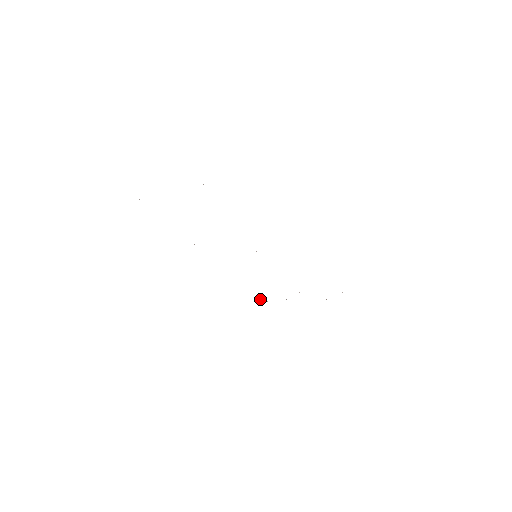
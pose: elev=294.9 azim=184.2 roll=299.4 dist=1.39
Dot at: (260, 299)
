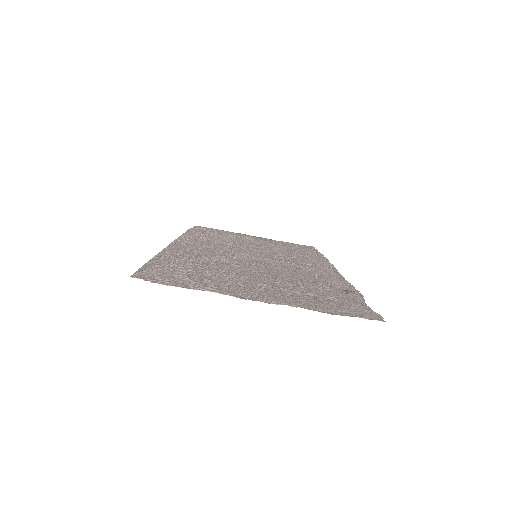
Dot at: (199, 228)
